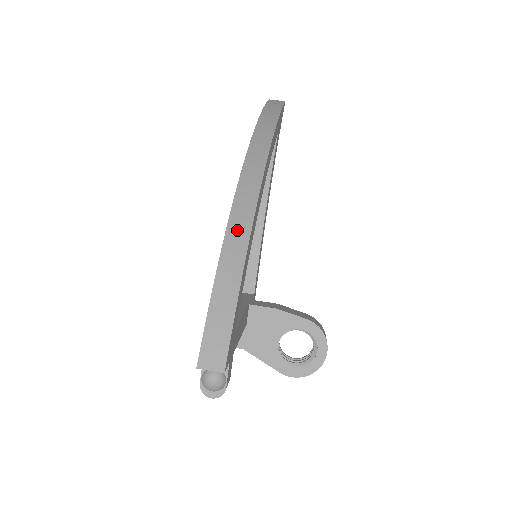
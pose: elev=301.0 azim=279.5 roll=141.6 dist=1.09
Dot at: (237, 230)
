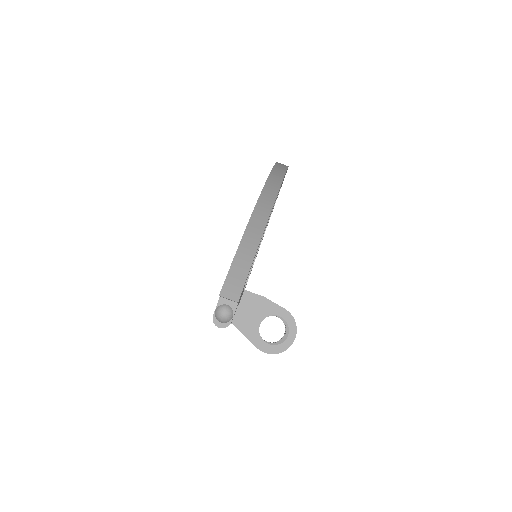
Dot at: (257, 221)
